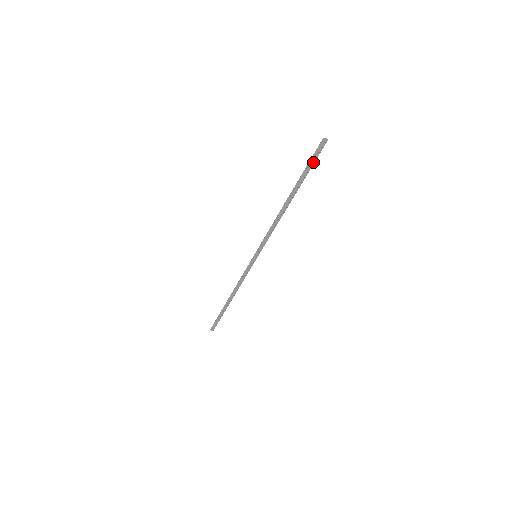
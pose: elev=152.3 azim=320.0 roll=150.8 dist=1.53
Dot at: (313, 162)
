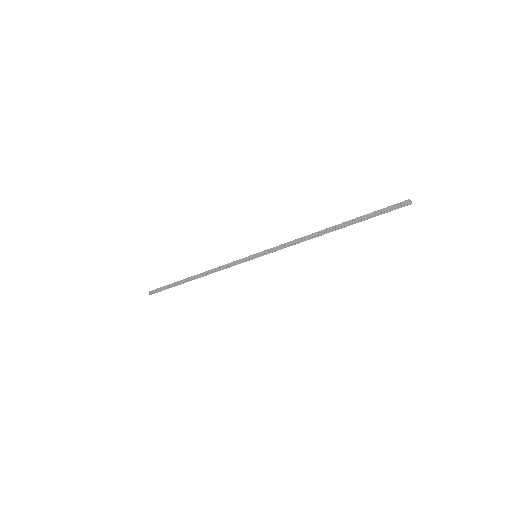
Dot at: (383, 212)
